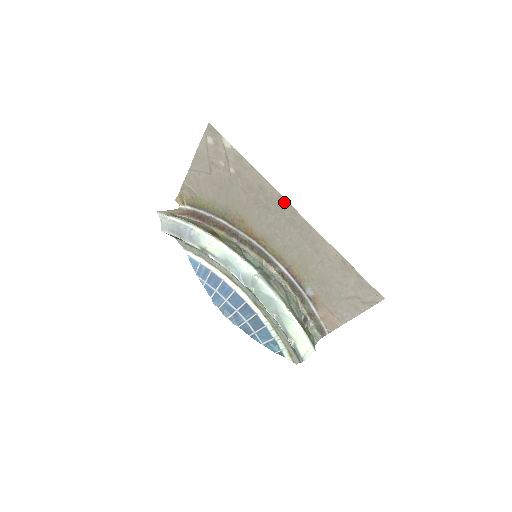
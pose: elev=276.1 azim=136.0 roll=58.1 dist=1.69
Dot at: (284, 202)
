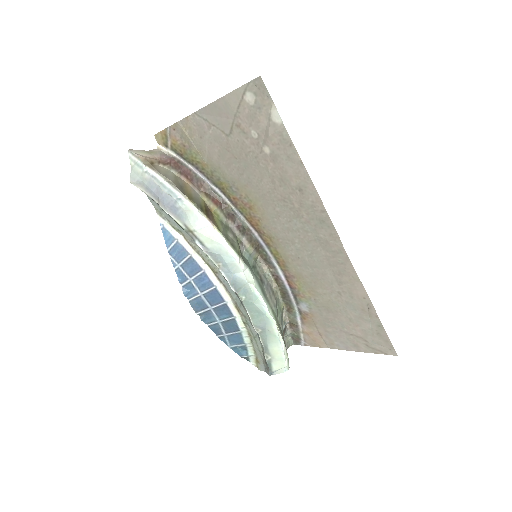
Dot at: (326, 220)
